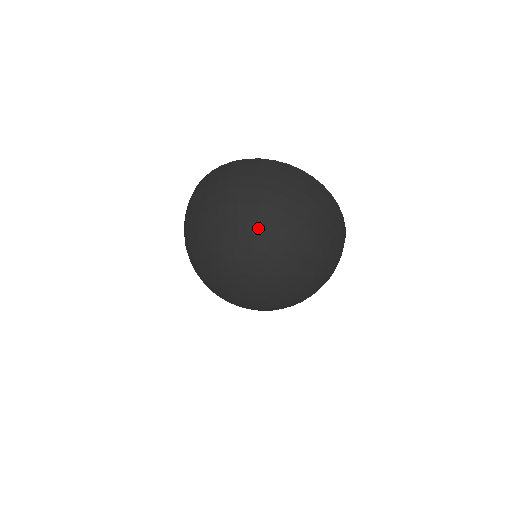
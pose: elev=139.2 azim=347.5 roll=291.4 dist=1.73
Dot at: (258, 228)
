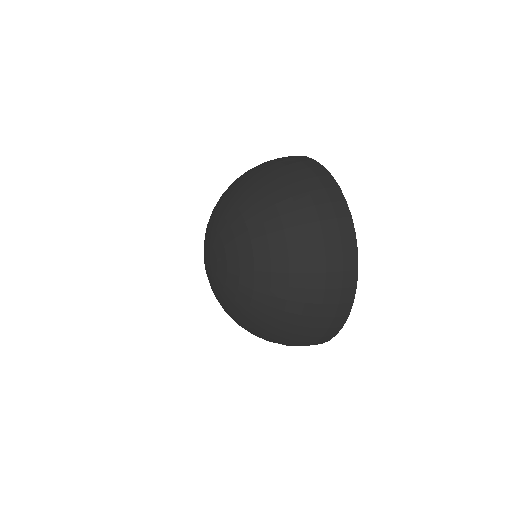
Dot at: (254, 230)
